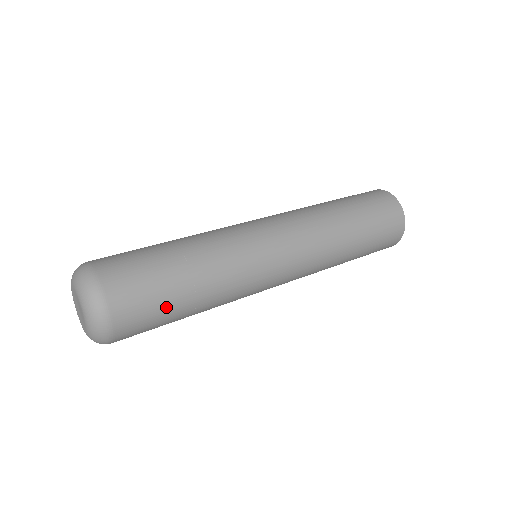
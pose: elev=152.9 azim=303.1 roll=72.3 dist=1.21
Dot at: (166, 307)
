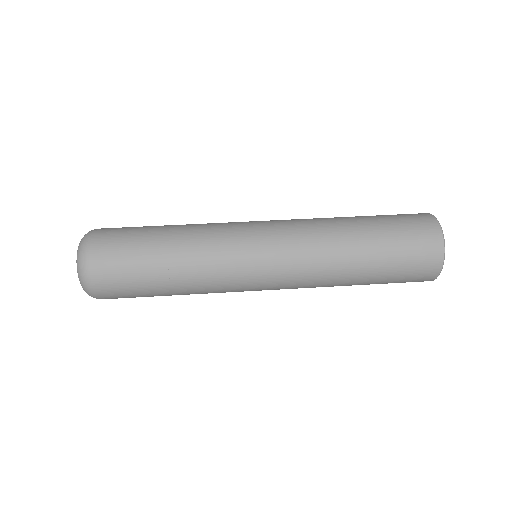
Dot at: (146, 296)
